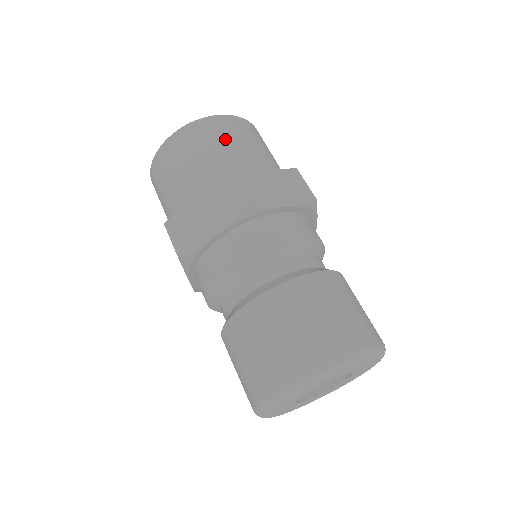
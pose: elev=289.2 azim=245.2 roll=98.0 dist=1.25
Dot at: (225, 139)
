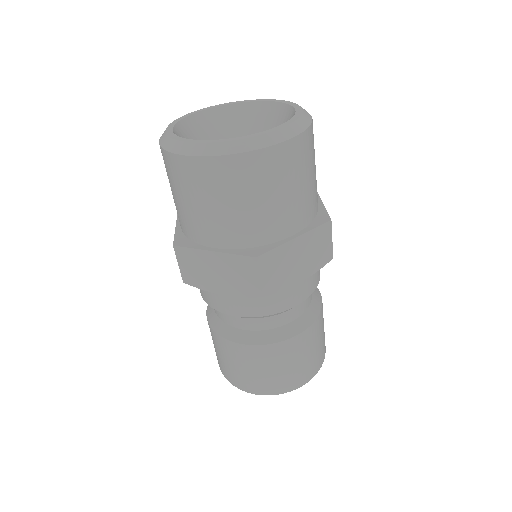
Dot at: (266, 191)
